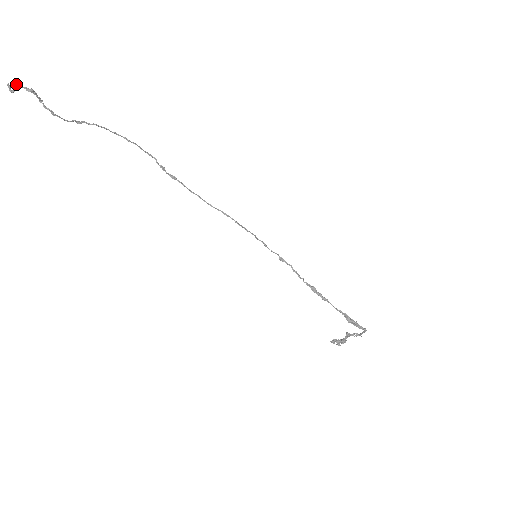
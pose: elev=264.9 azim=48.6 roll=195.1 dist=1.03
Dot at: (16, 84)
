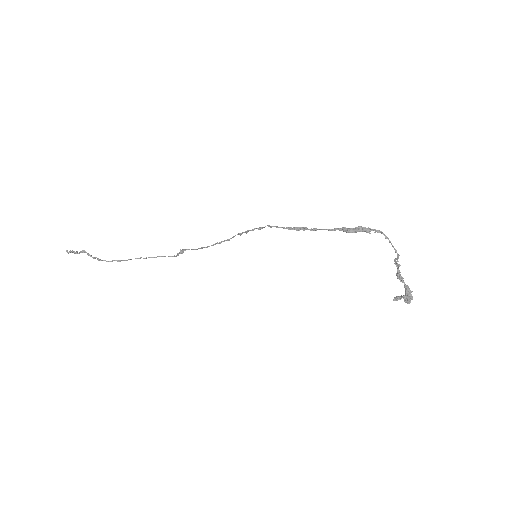
Dot at: (73, 251)
